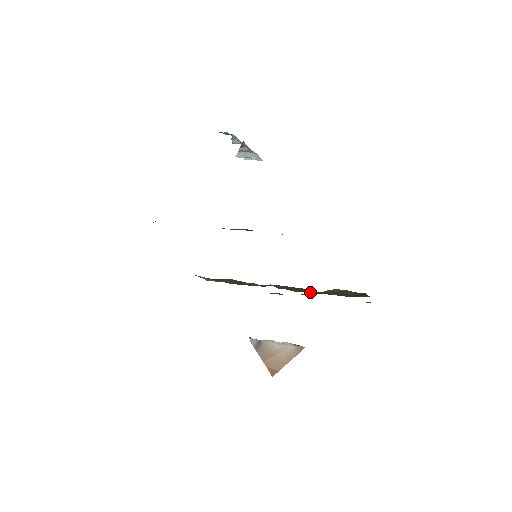
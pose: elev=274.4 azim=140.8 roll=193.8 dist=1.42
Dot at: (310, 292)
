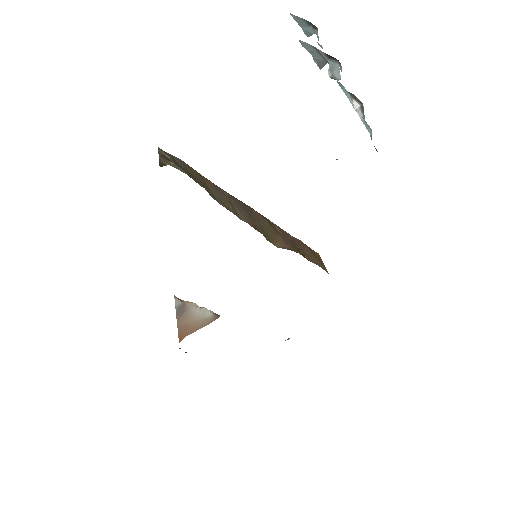
Dot at: occluded
